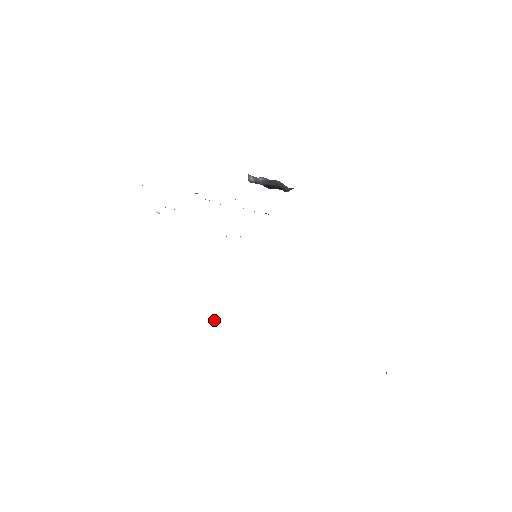
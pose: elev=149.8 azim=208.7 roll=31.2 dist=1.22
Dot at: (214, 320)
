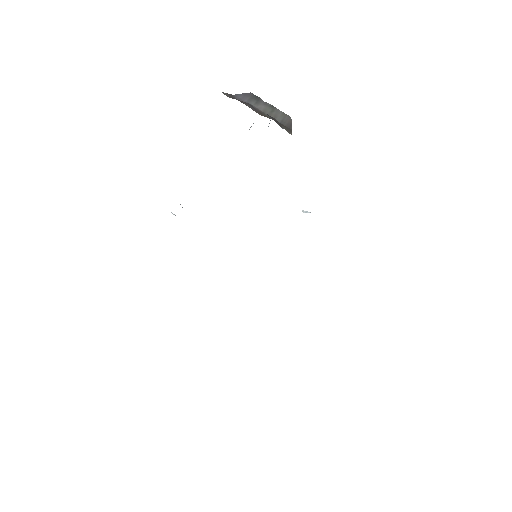
Dot at: occluded
